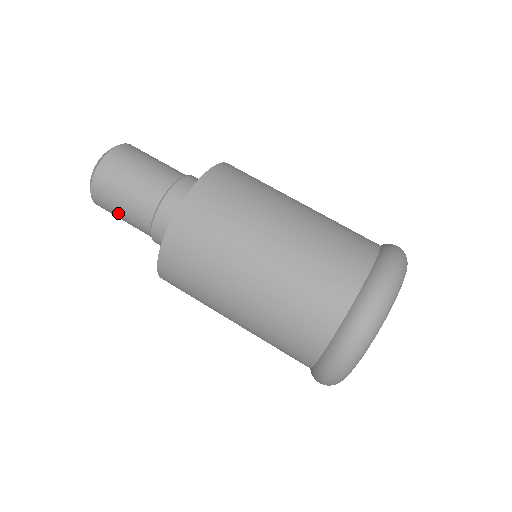
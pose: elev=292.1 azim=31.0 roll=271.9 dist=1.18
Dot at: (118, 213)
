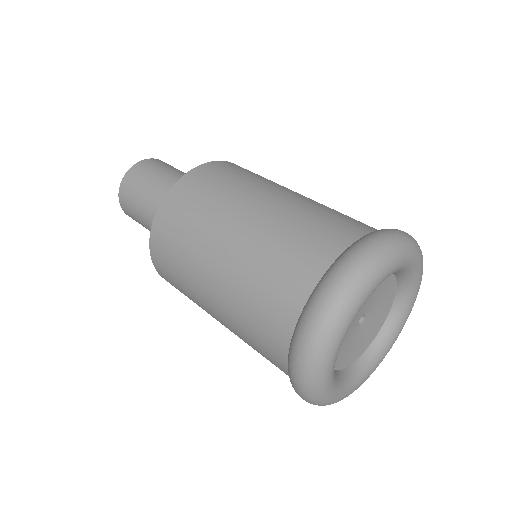
Dot at: occluded
